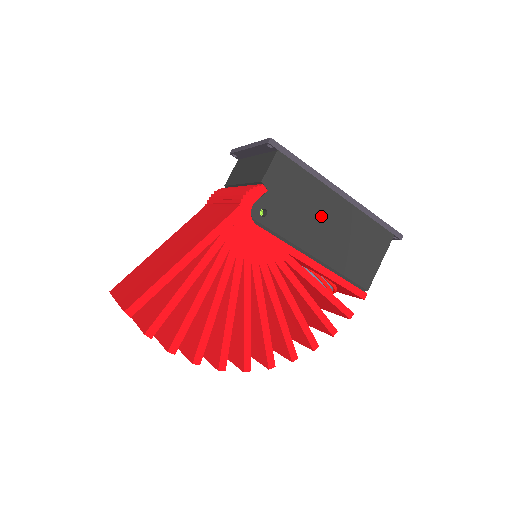
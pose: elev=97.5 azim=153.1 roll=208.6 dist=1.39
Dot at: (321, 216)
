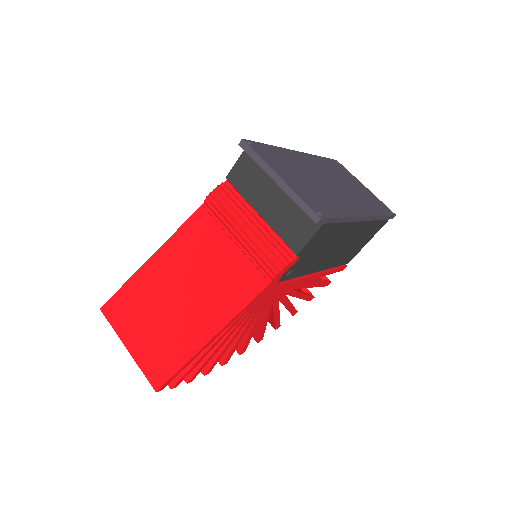
Dot at: (337, 244)
